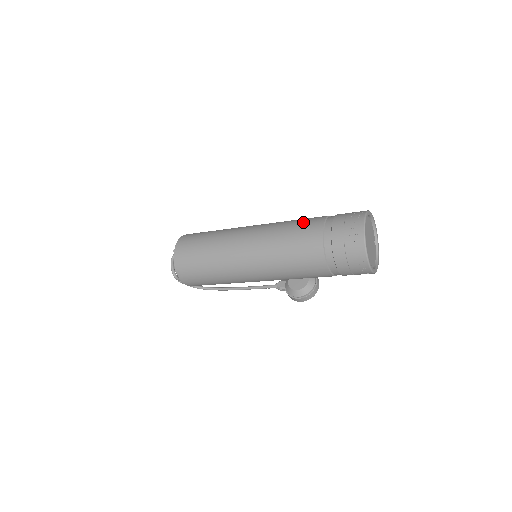
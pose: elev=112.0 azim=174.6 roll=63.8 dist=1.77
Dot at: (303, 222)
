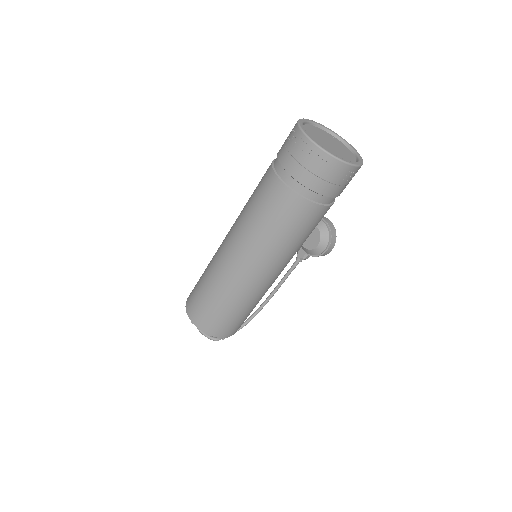
Dot at: (258, 191)
